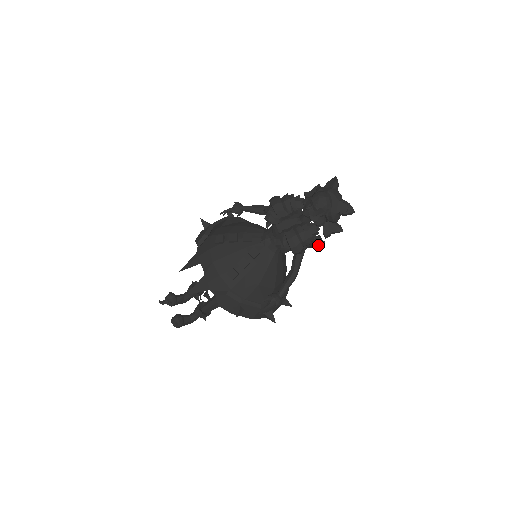
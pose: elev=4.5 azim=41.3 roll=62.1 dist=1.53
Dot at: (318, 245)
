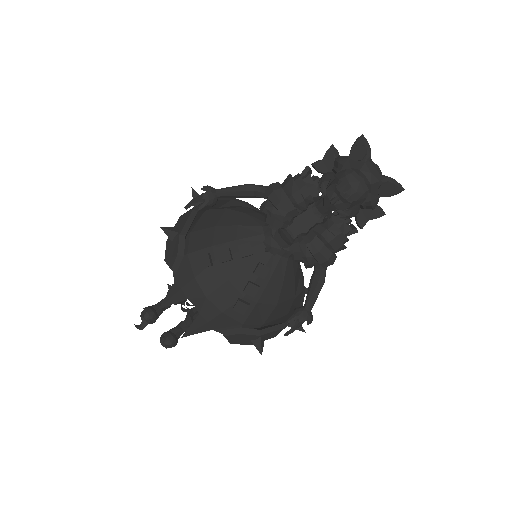
Dot at: occluded
